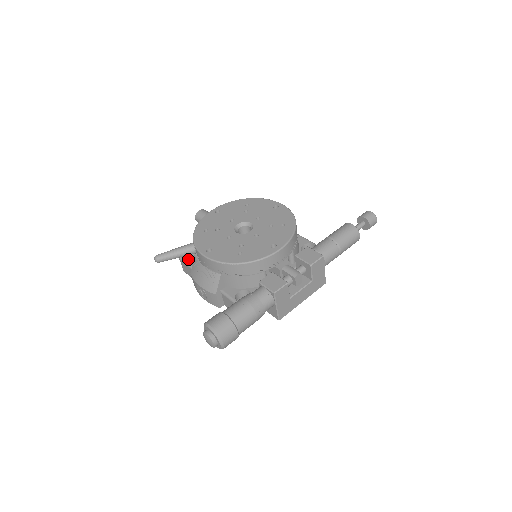
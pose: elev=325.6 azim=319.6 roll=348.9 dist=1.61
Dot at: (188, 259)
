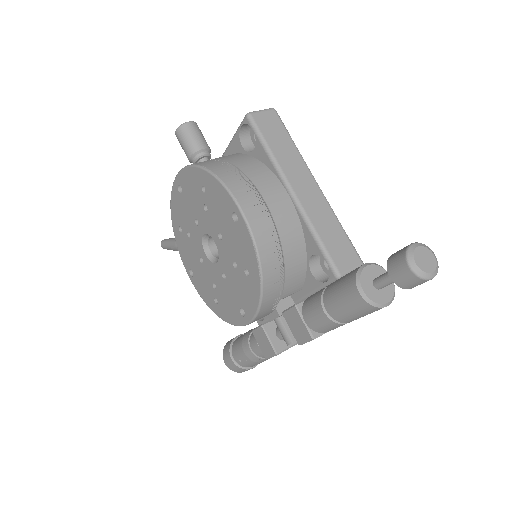
Dot at: occluded
